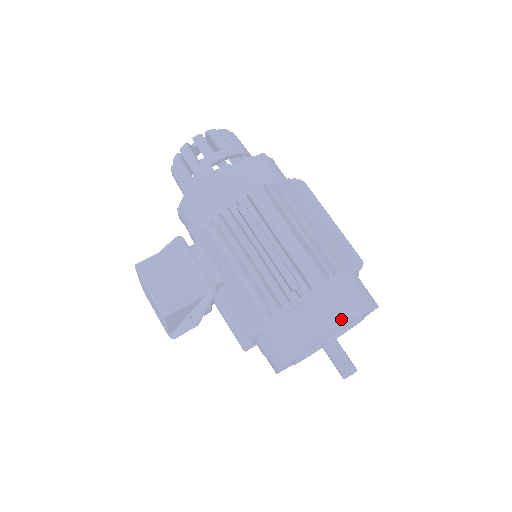
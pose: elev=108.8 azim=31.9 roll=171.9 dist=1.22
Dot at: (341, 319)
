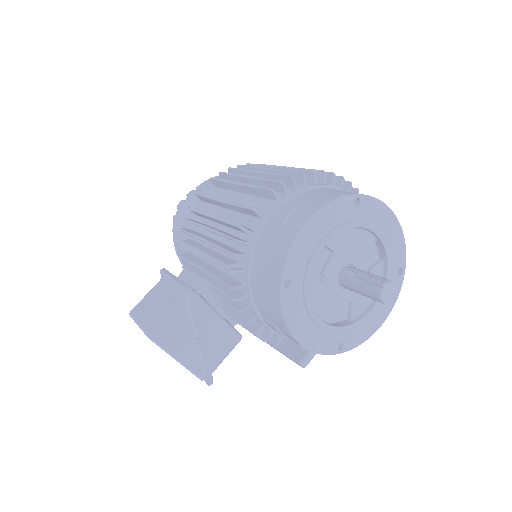
Dot at: (301, 219)
